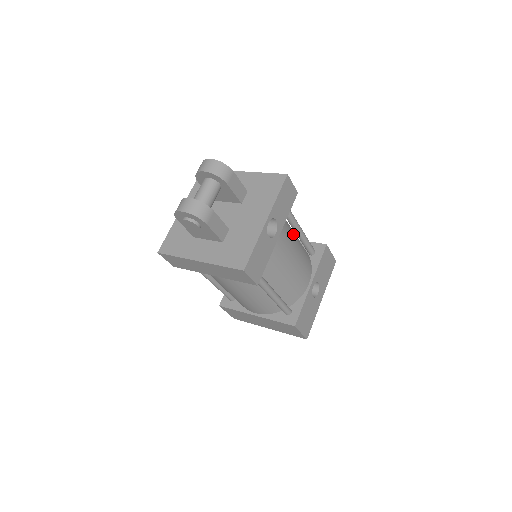
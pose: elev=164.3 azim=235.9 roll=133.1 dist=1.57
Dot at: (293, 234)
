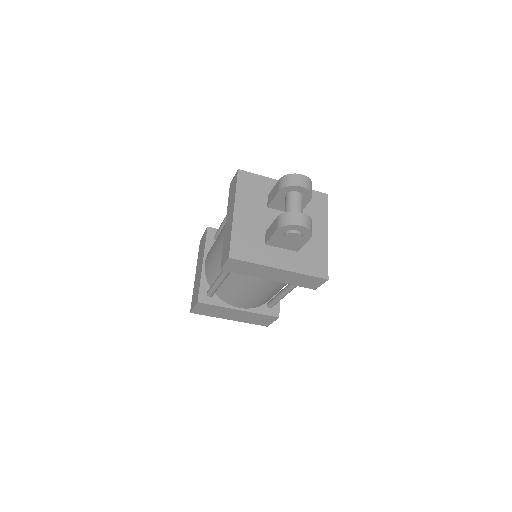
Dot at: occluded
